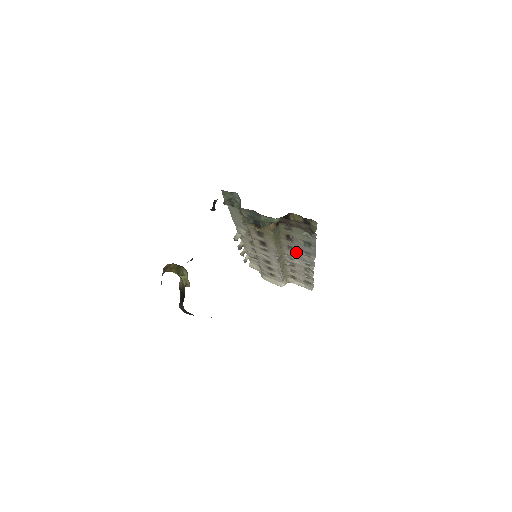
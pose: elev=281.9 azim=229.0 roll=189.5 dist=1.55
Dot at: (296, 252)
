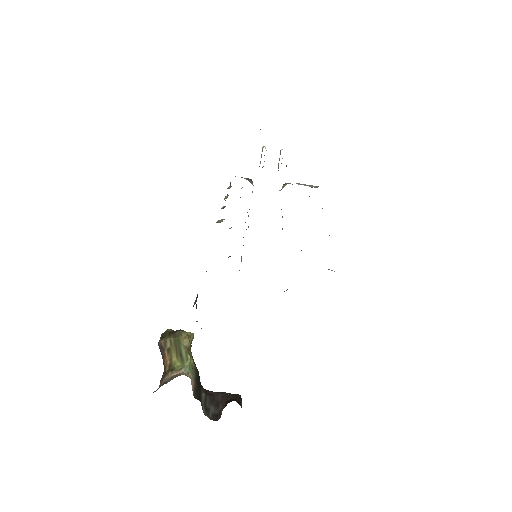
Dot at: occluded
